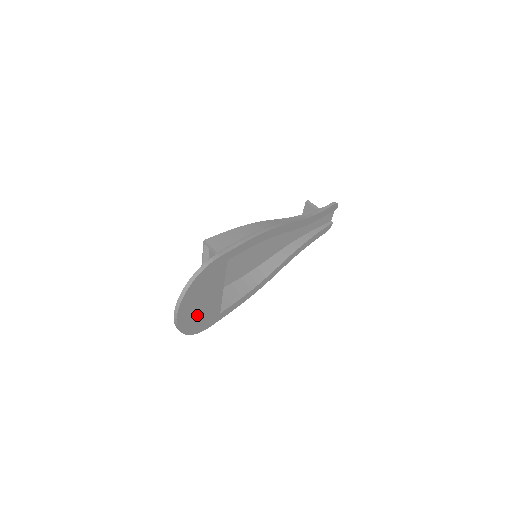
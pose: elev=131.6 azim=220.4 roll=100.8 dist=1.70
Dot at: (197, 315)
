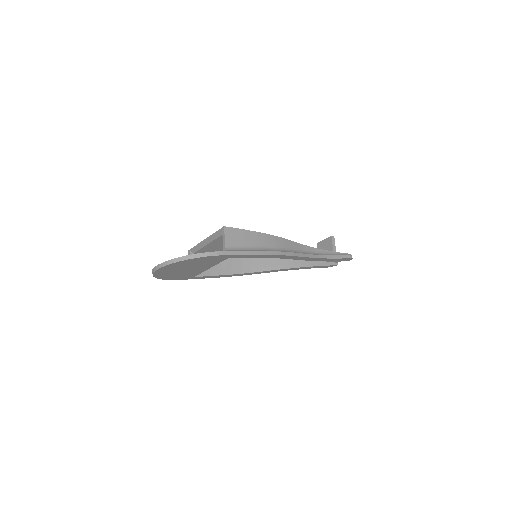
Dot at: (175, 273)
